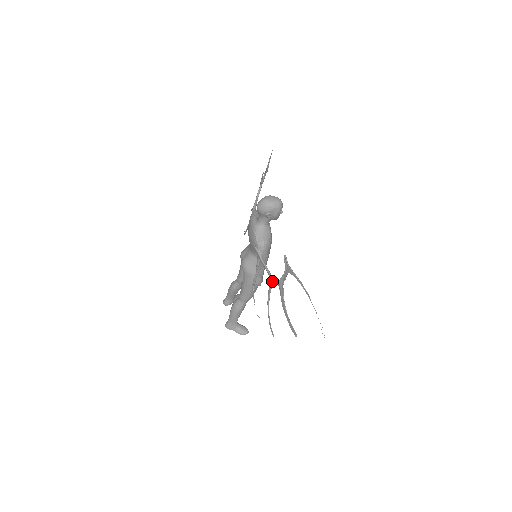
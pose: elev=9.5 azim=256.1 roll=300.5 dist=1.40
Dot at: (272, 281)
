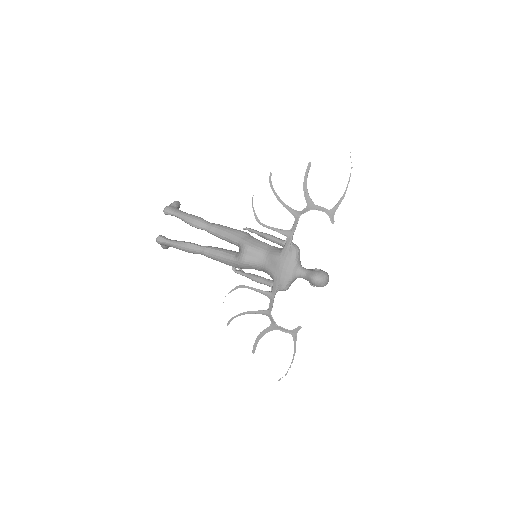
Dot at: (269, 316)
